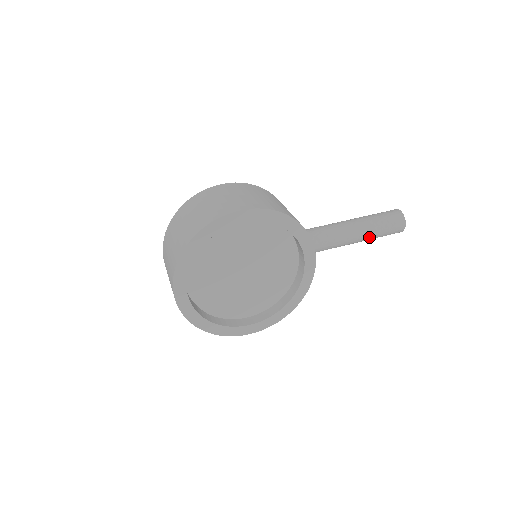
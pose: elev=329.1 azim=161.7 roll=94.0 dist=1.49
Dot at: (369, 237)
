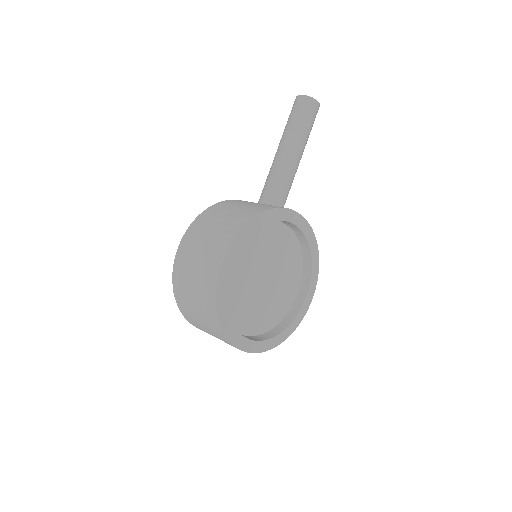
Dot at: (305, 143)
